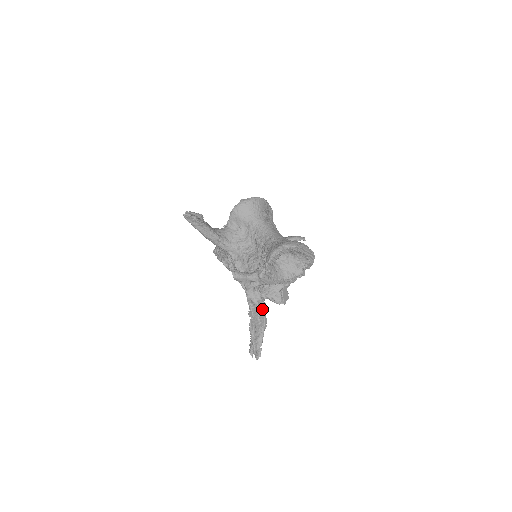
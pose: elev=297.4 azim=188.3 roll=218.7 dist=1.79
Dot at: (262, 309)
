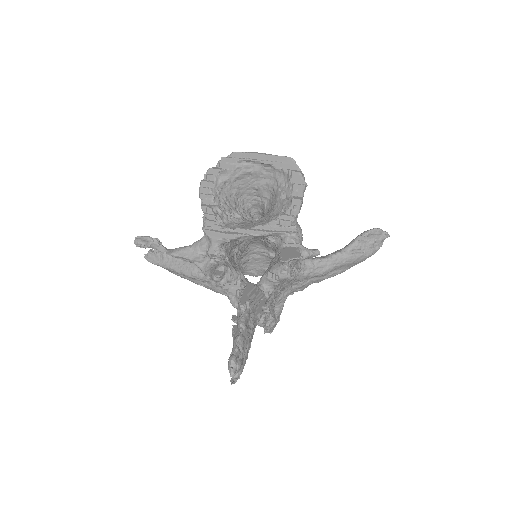
Dot at: occluded
